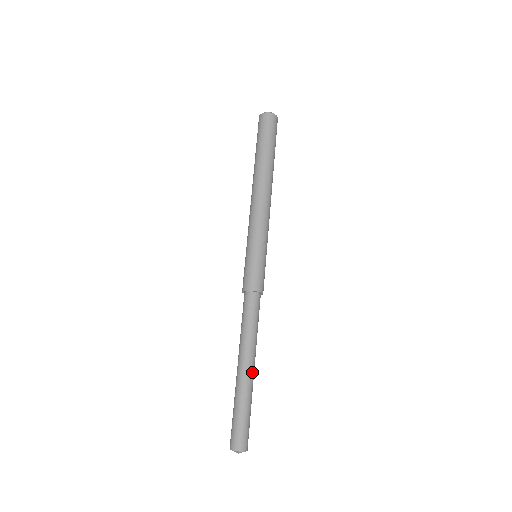
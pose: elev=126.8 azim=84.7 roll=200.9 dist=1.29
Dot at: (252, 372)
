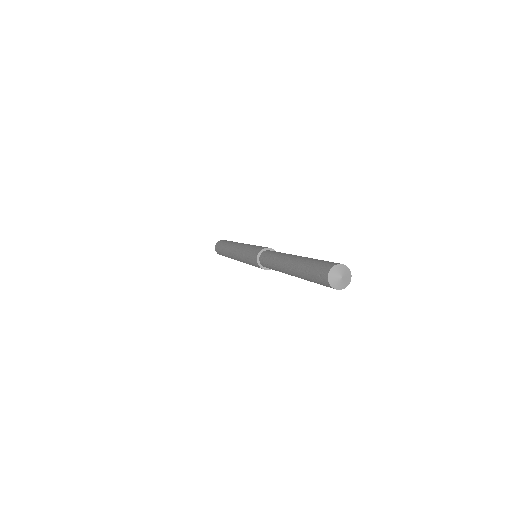
Dot at: occluded
